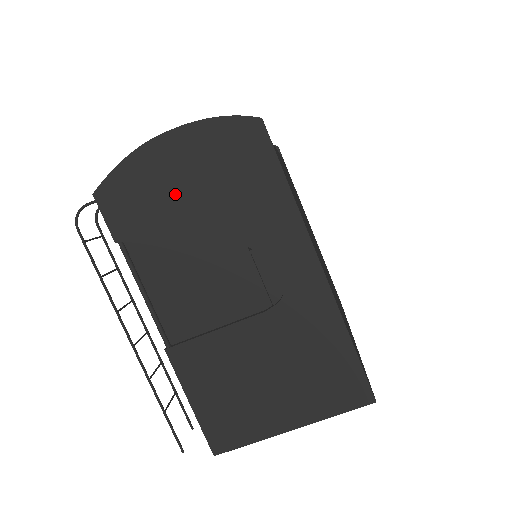
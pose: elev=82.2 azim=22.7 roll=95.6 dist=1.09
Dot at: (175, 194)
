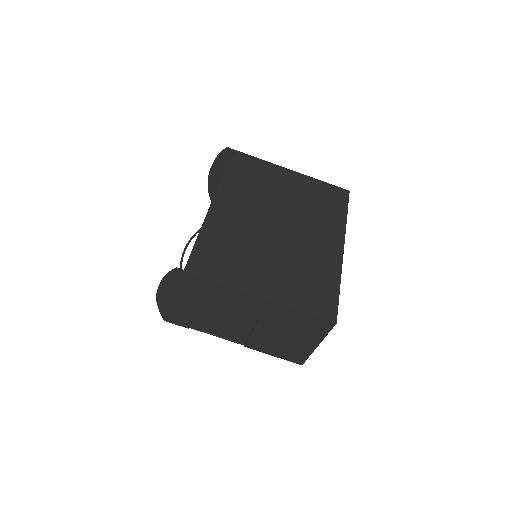
Dot at: (184, 306)
